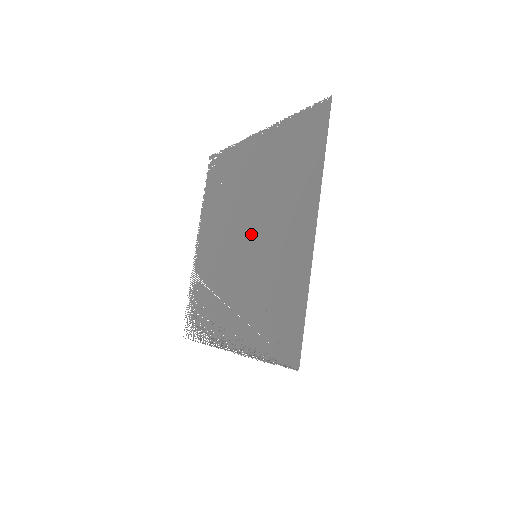
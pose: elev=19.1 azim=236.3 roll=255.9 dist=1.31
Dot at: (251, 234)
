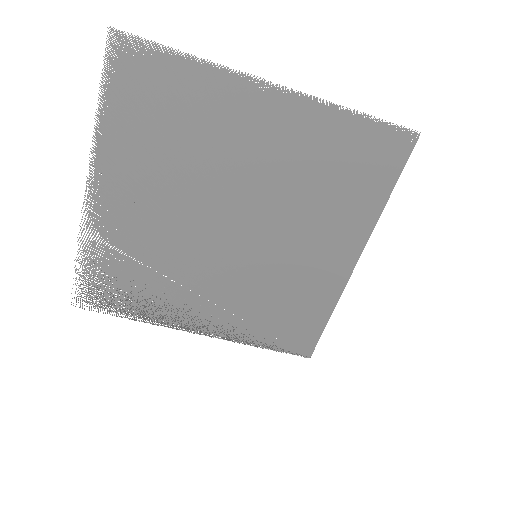
Dot at: (248, 229)
